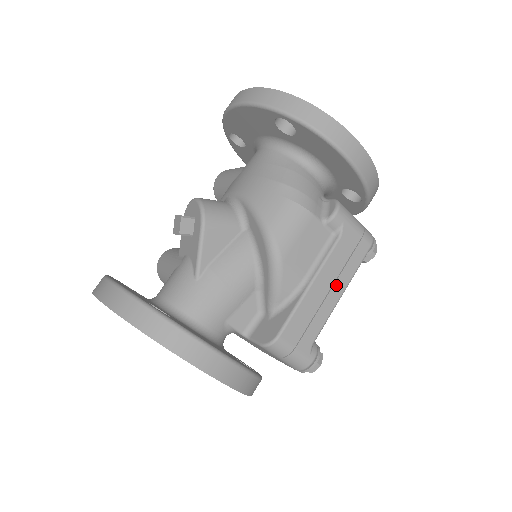
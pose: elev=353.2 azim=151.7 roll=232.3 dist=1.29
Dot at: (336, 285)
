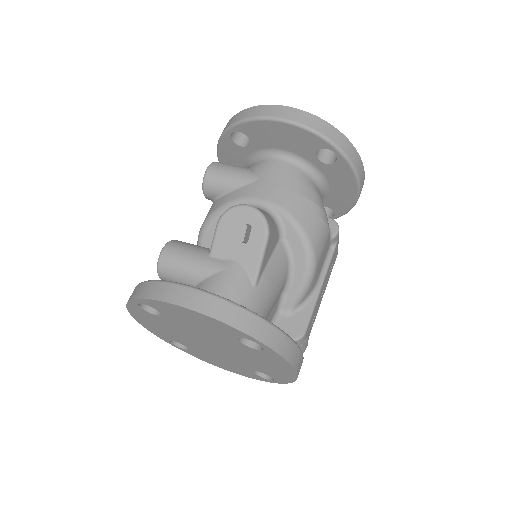
Dot at: (325, 287)
